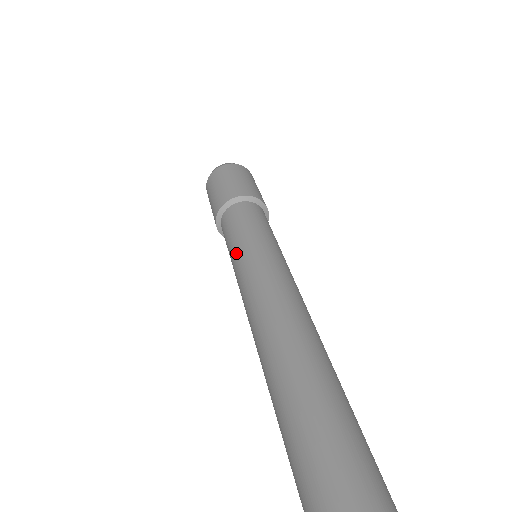
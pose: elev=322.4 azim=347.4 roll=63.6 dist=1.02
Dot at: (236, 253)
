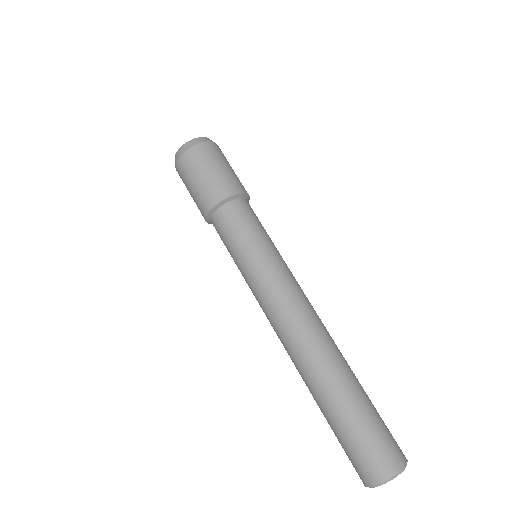
Dot at: (241, 272)
